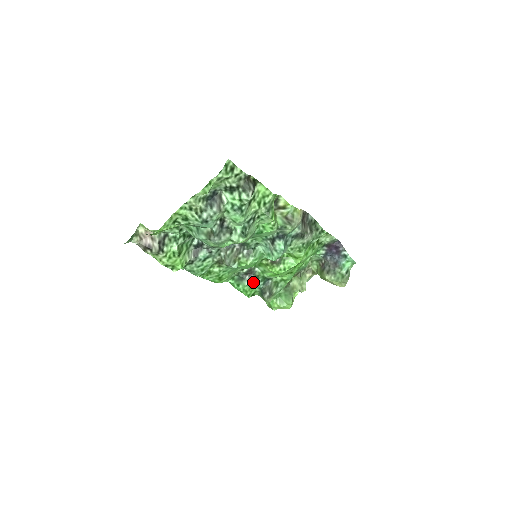
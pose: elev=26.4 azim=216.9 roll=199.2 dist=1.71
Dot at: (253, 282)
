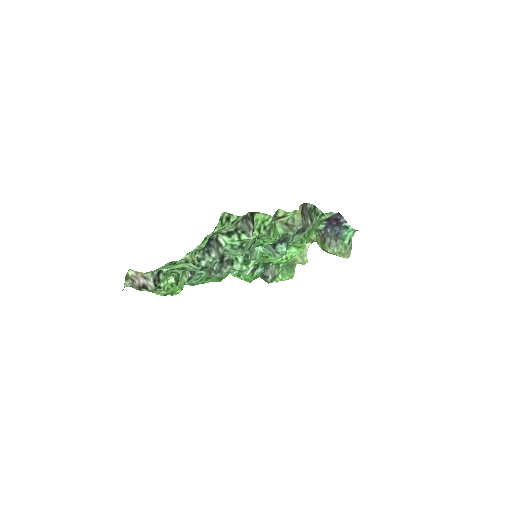
Dot at: (254, 270)
